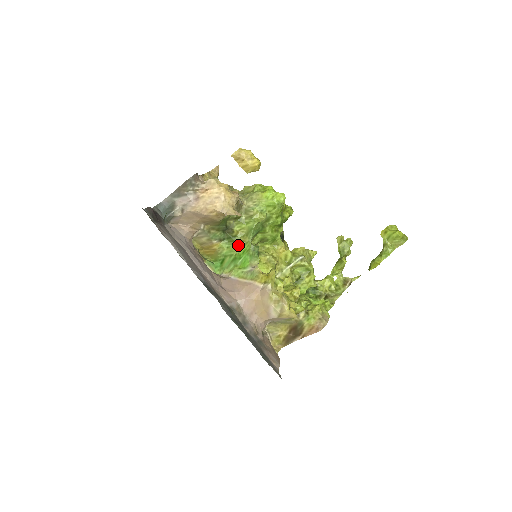
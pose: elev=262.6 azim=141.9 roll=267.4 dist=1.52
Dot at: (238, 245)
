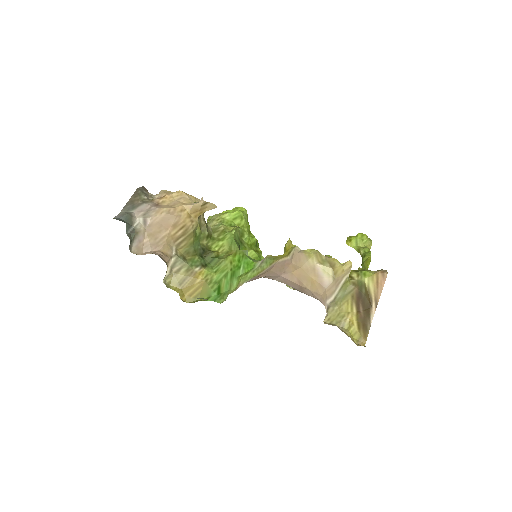
Dot at: (227, 260)
